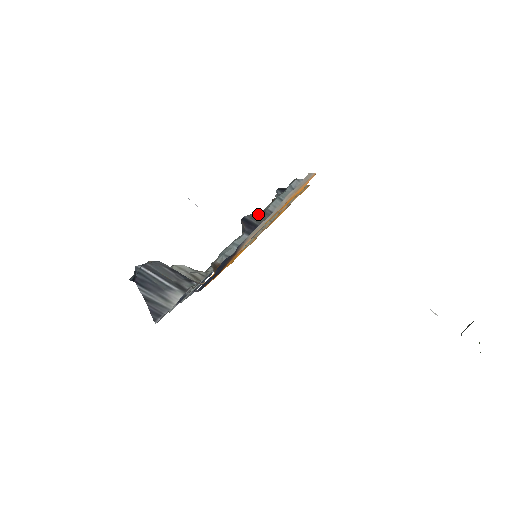
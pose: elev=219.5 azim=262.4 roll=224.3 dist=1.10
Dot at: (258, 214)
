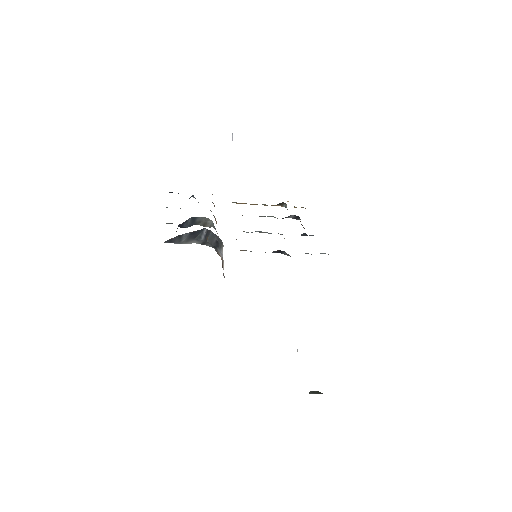
Dot at: occluded
